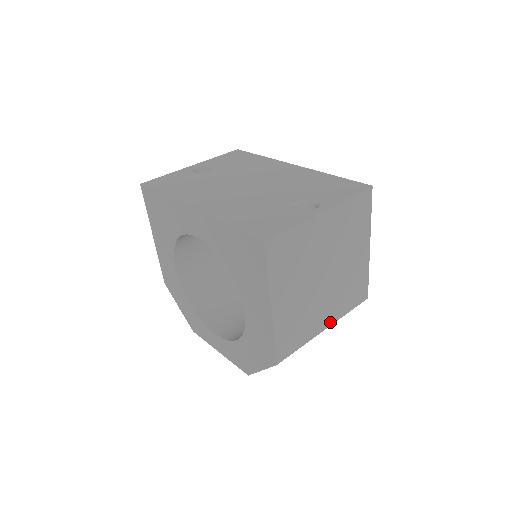
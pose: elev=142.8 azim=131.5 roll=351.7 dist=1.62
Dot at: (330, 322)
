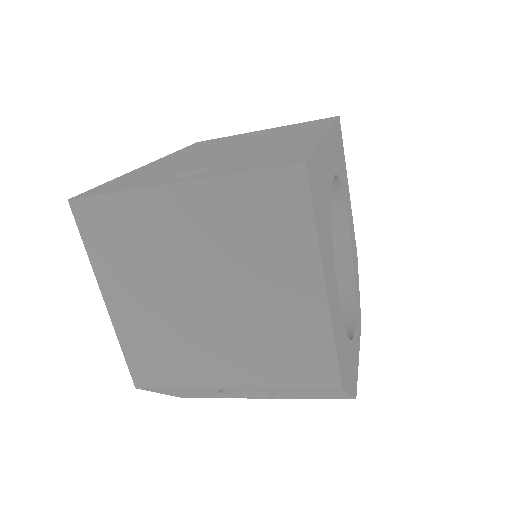
Dot at: (240, 382)
